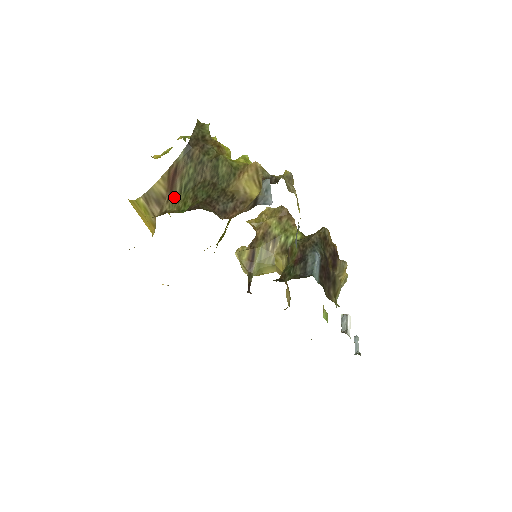
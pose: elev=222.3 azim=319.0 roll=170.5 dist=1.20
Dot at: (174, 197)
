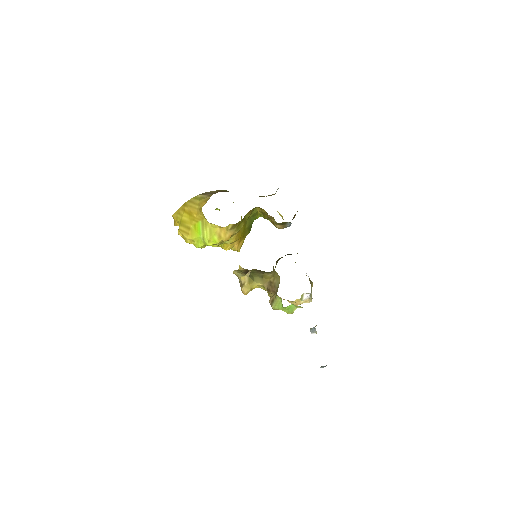
Dot at: occluded
